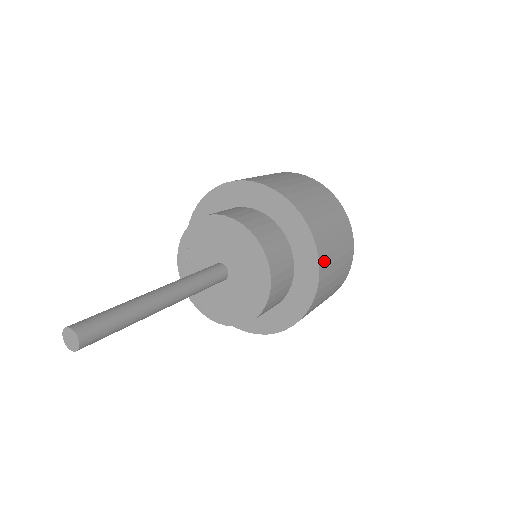
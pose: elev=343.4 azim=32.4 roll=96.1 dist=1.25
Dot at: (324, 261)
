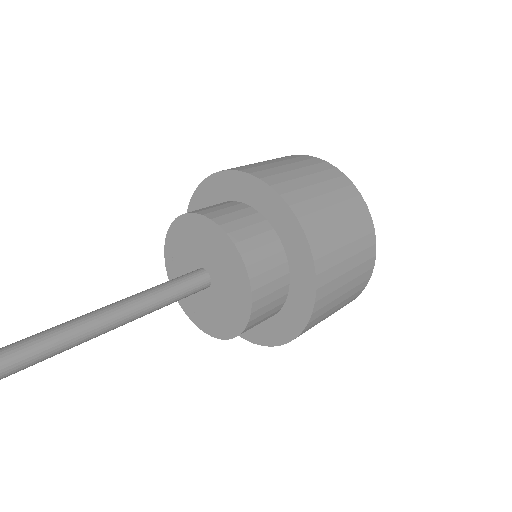
Dot at: (316, 234)
